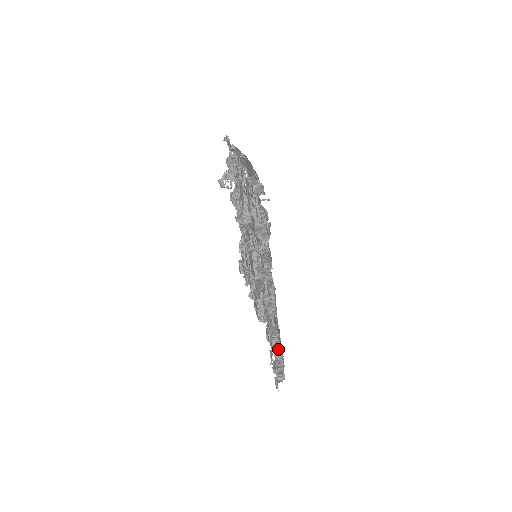
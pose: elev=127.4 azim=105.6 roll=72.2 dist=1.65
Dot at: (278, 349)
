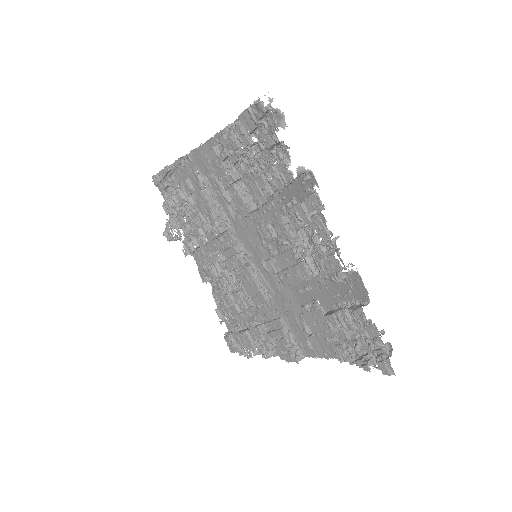
Dot at: (360, 305)
